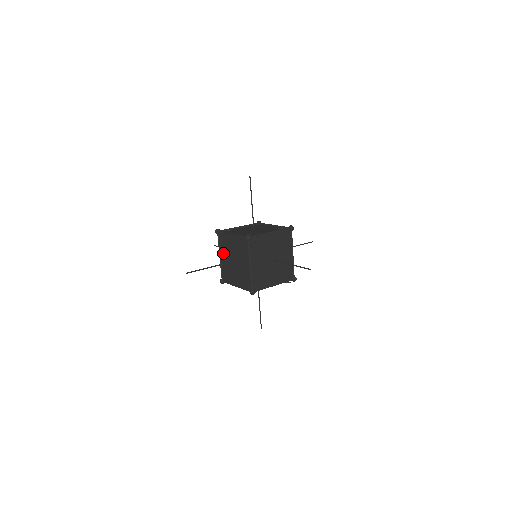
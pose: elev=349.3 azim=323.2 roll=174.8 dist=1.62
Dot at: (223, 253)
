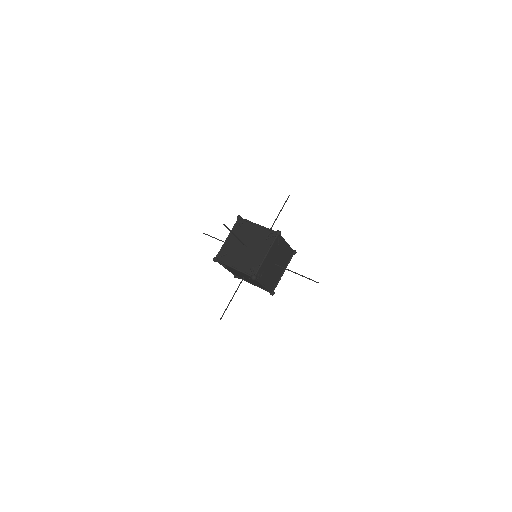
Dot at: occluded
